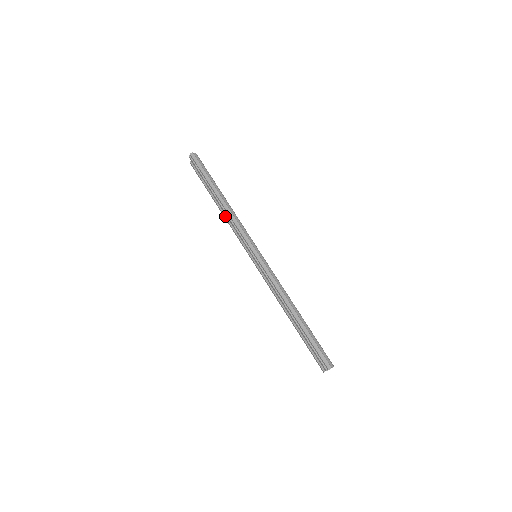
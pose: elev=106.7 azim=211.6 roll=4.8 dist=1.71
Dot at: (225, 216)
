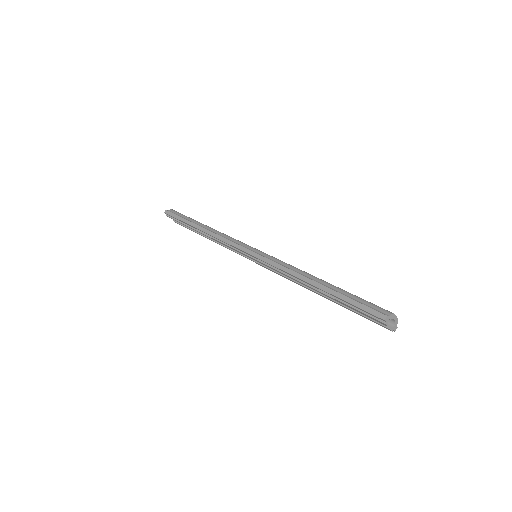
Dot at: (216, 242)
